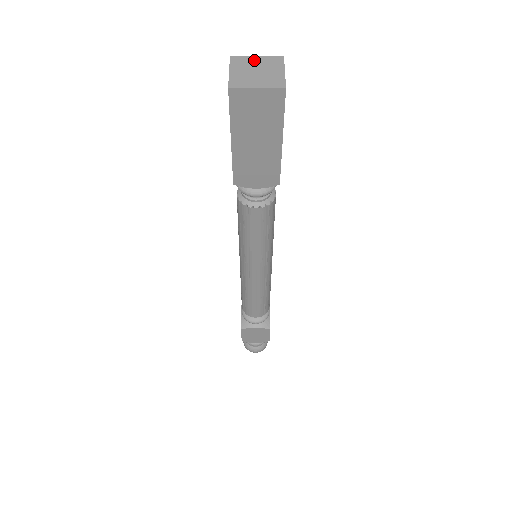
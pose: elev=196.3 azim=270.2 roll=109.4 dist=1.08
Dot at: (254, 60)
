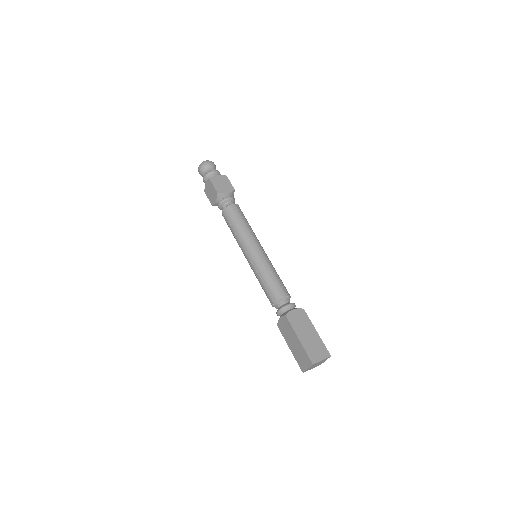
Dot at: occluded
